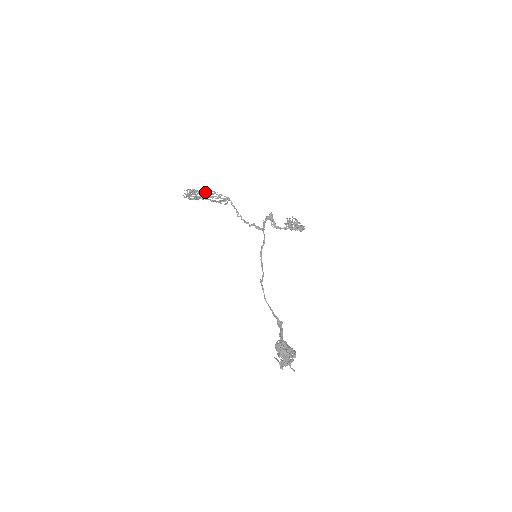
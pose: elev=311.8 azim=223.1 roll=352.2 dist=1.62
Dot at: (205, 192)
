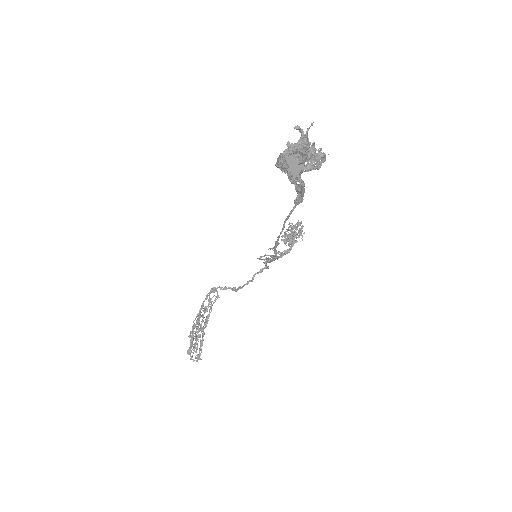
Dot at: (198, 320)
